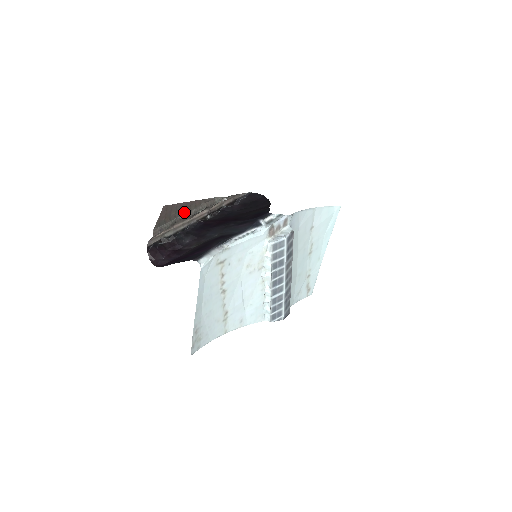
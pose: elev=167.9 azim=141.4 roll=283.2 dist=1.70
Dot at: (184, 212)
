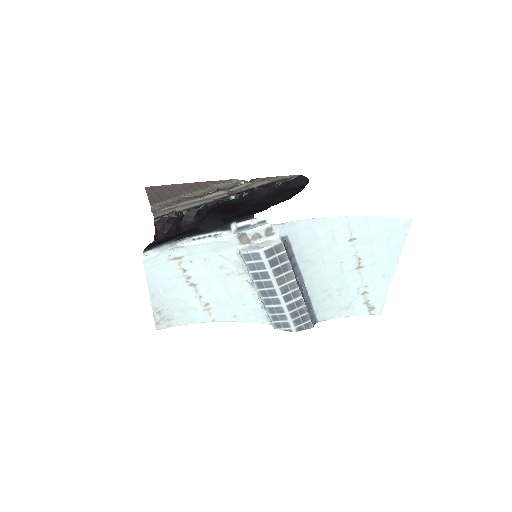
Dot at: (187, 192)
